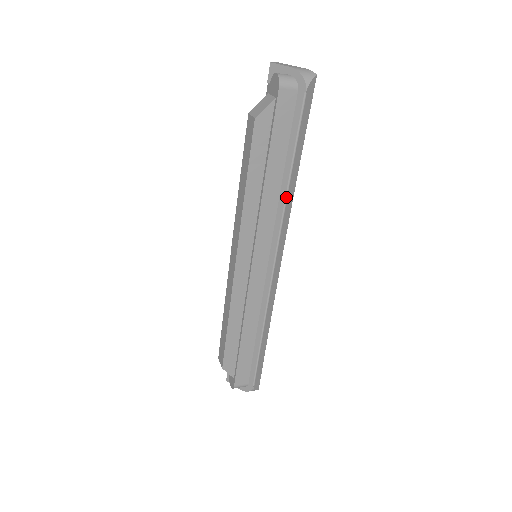
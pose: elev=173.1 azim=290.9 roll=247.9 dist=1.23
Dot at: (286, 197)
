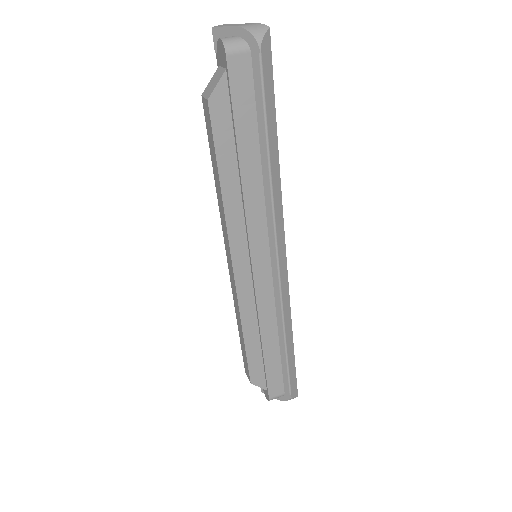
Dot at: (271, 183)
